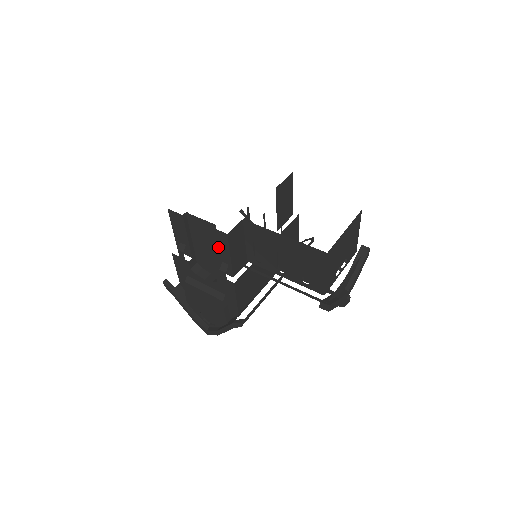
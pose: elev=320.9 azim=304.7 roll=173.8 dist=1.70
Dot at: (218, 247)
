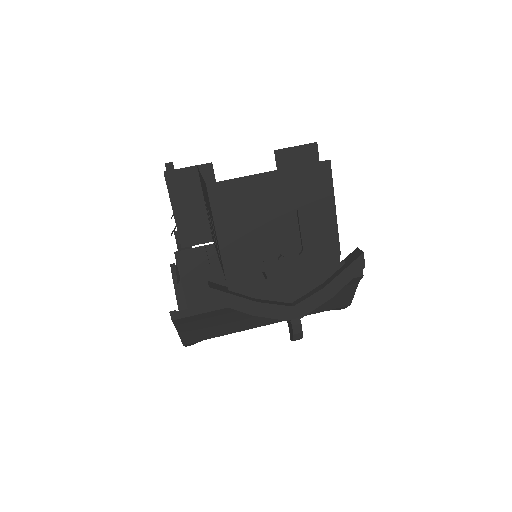
Dot at: occluded
